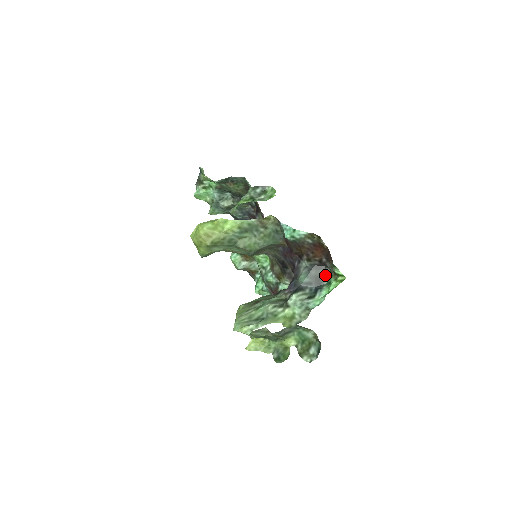
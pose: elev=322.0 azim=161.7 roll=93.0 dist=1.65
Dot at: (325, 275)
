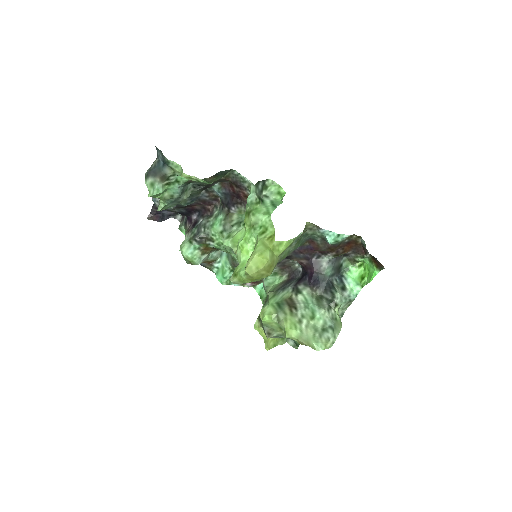
Dot at: (343, 263)
